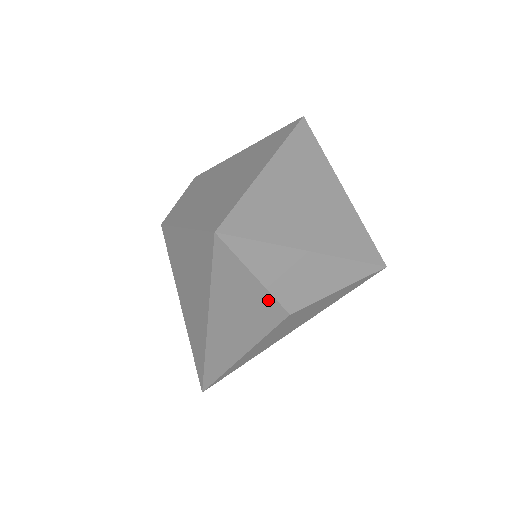
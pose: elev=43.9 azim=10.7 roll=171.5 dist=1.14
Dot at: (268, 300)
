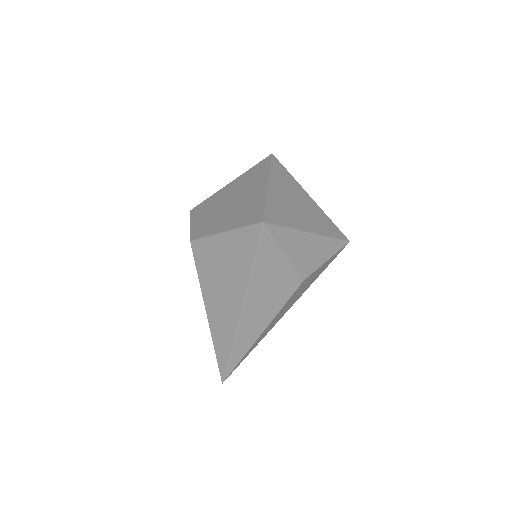
Dot at: (290, 272)
